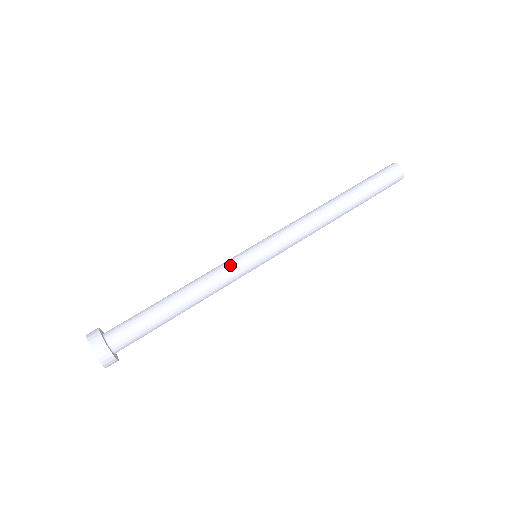
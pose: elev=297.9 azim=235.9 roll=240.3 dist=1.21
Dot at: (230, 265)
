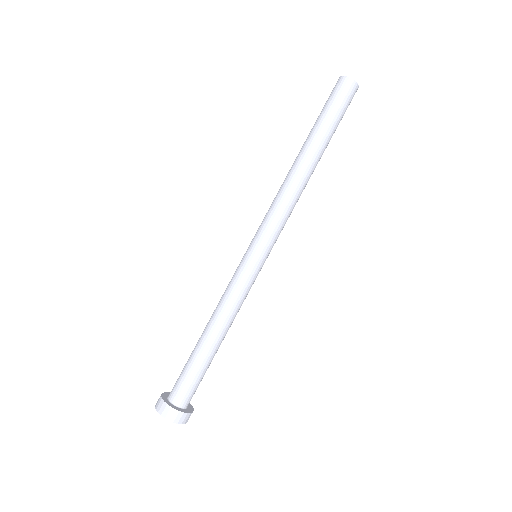
Dot at: (238, 282)
